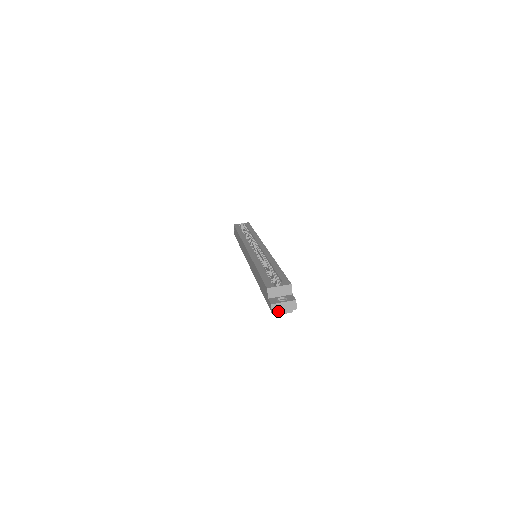
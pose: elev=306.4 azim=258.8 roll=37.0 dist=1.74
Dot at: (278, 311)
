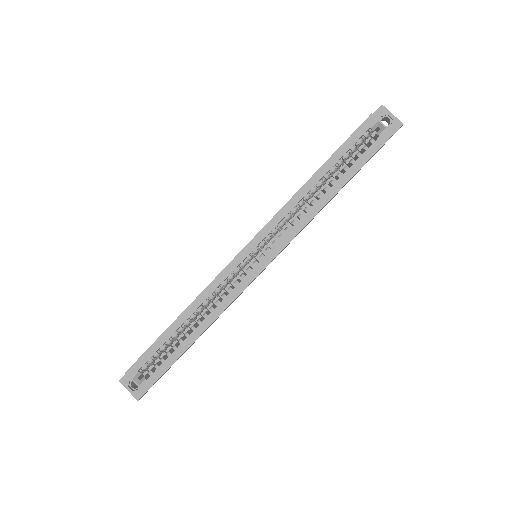
Dot at: occluded
